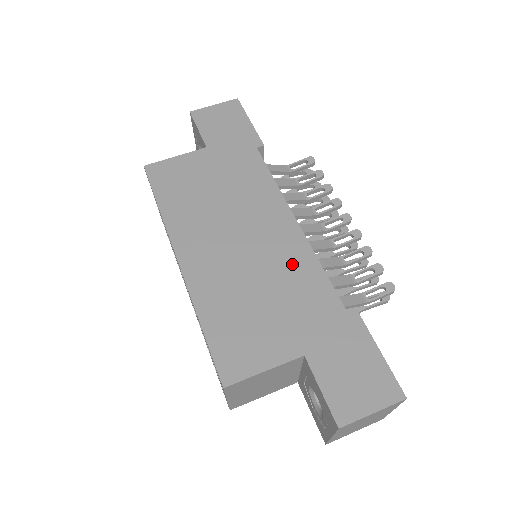
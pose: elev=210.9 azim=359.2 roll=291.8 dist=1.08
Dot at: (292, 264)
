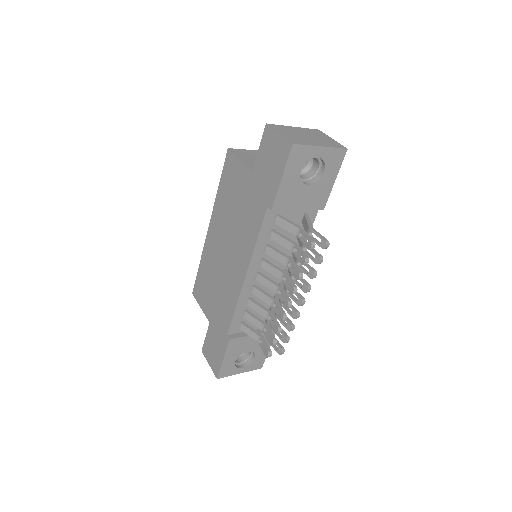
Dot at: (229, 291)
